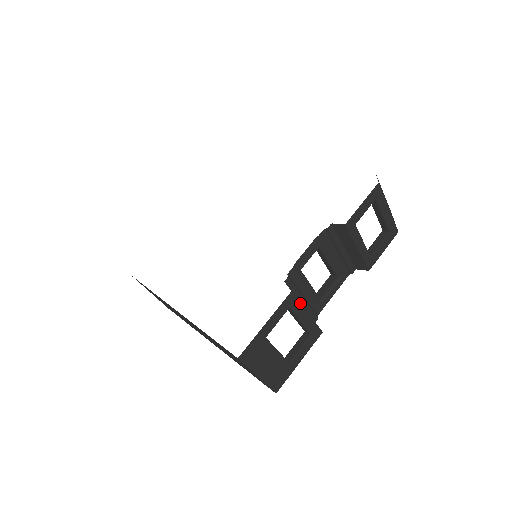
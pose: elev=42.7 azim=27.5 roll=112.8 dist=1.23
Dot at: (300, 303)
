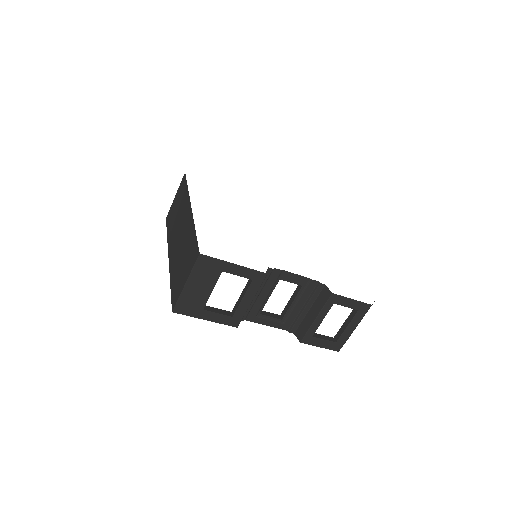
Dot at: occluded
